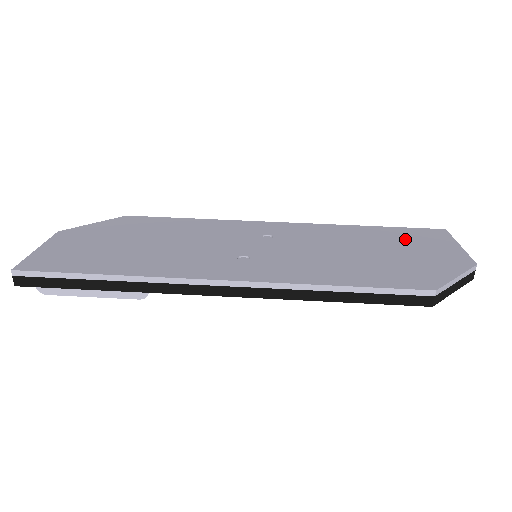
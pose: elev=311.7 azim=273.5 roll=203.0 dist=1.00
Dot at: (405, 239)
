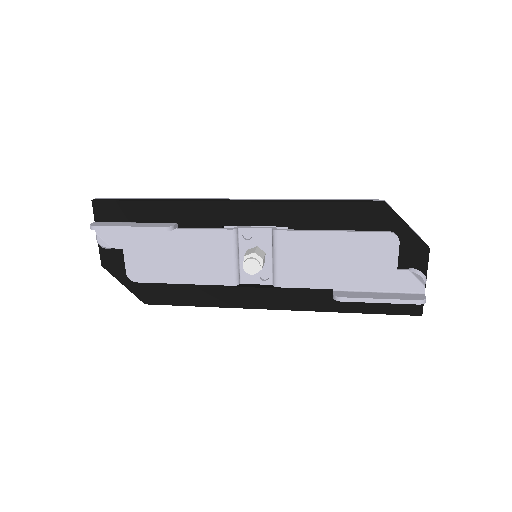
Dot at: occluded
